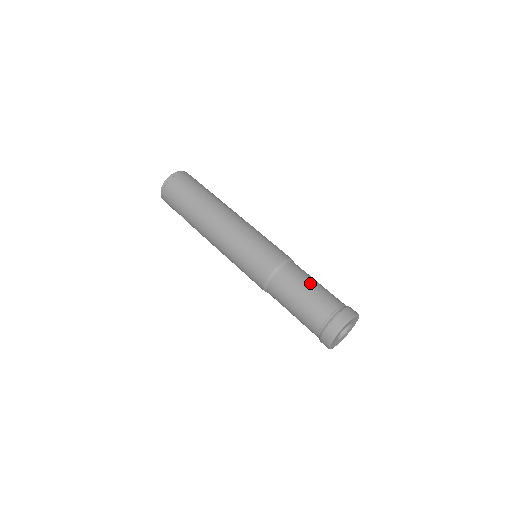
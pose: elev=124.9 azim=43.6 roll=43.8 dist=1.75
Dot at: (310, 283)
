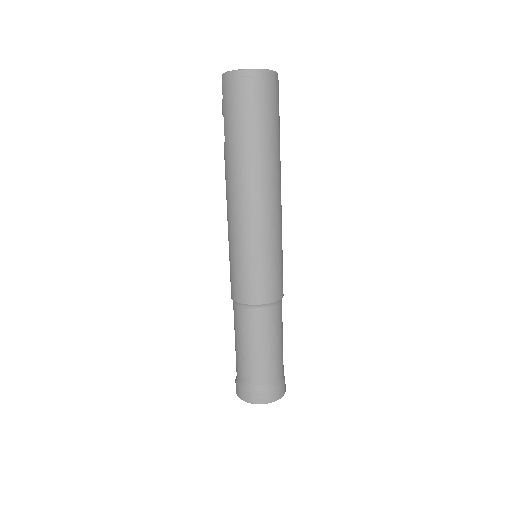
Dot at: (278, 341)
